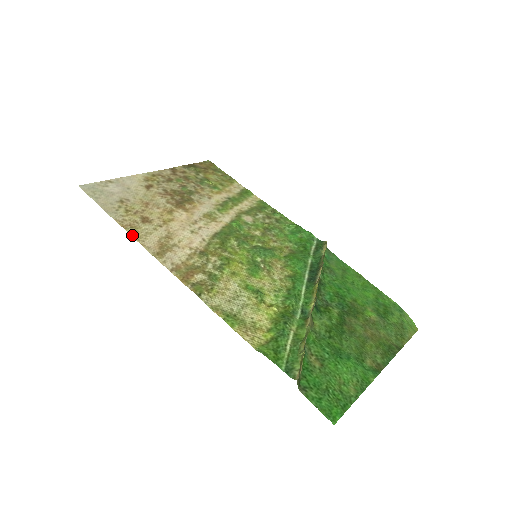
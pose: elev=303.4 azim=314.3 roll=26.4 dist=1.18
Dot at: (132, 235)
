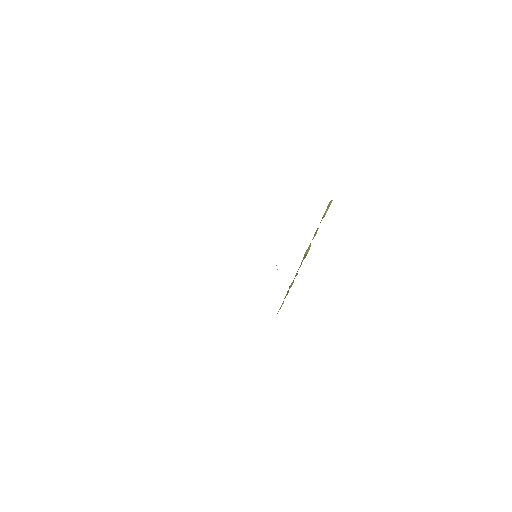
Dot at: occluded
